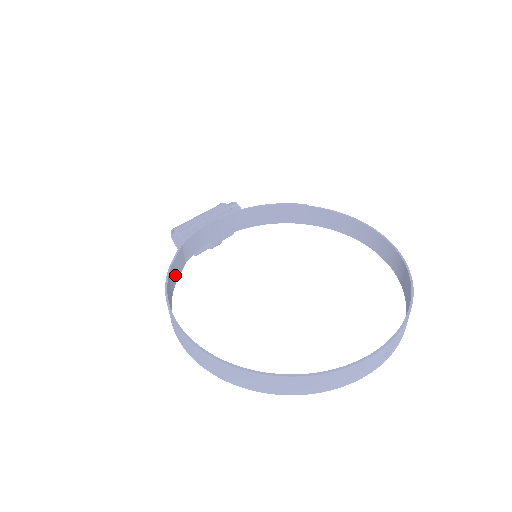
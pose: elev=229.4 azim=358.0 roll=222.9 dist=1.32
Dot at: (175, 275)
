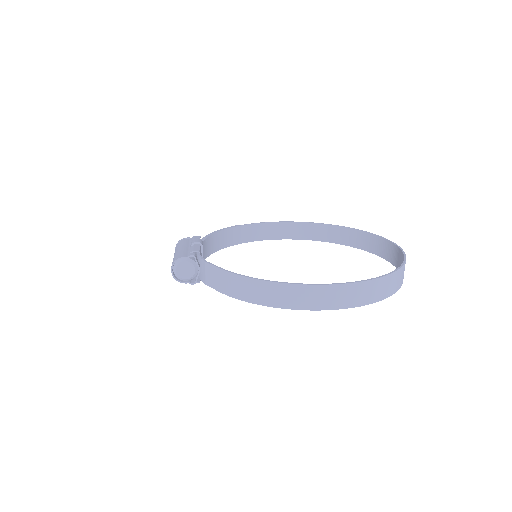
Dot at: (223, 285)
